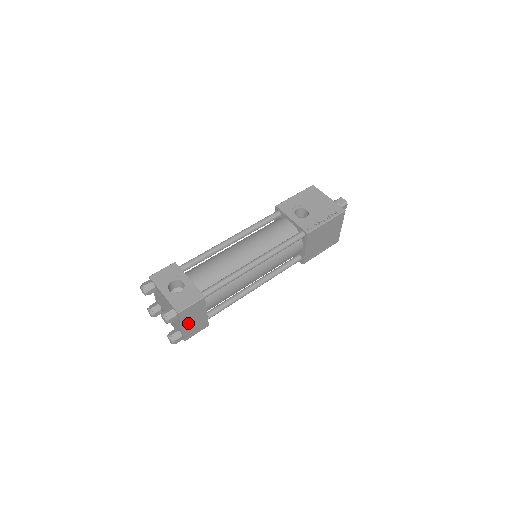
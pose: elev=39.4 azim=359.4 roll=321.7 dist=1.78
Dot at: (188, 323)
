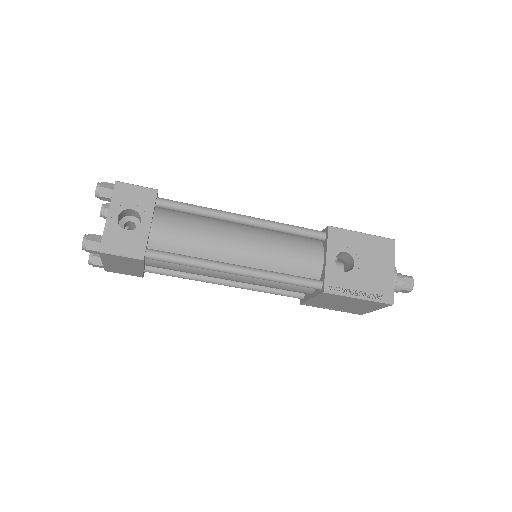
Dot at: (113, 263)
